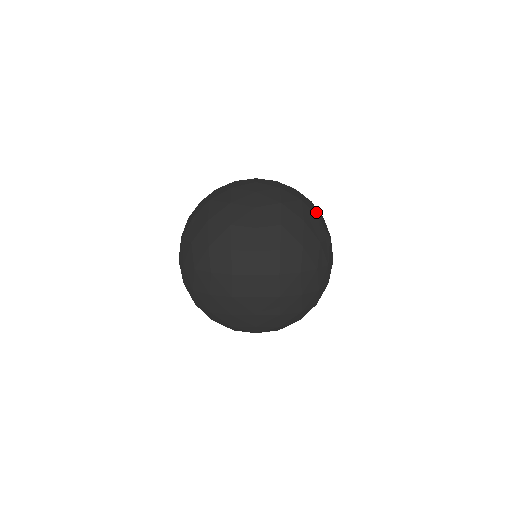
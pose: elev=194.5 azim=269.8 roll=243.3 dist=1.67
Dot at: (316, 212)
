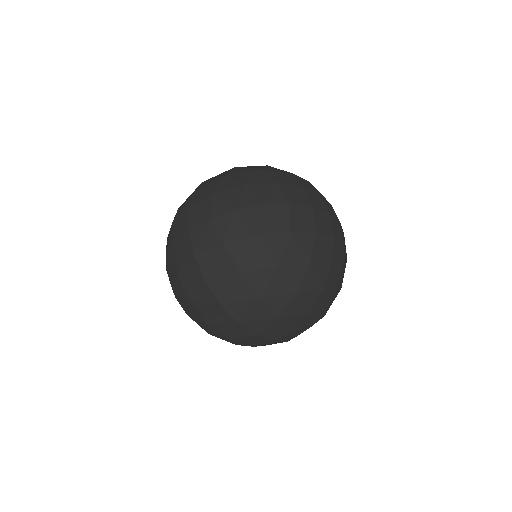
Dot at: occluded
